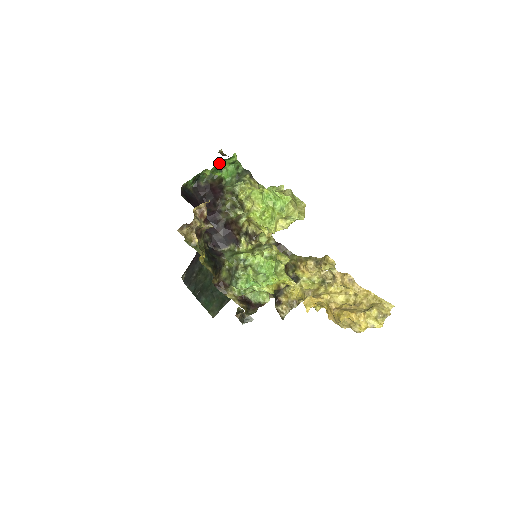
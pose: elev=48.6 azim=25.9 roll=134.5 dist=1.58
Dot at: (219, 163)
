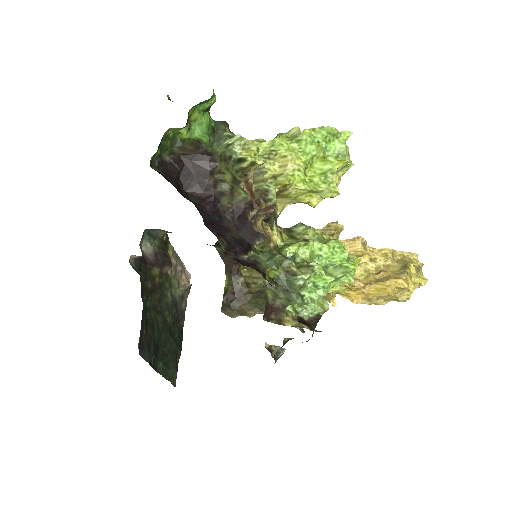
Dot at: (190, 112)
